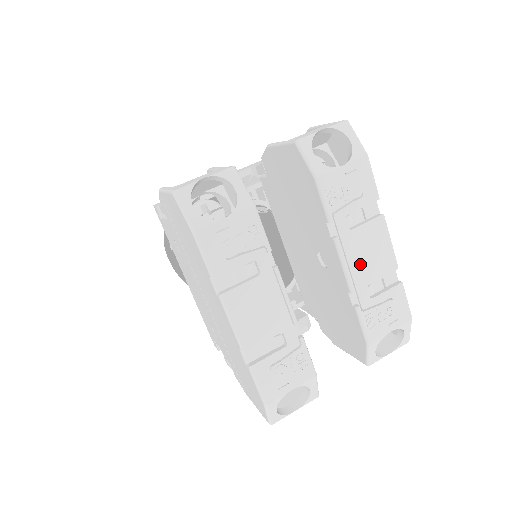
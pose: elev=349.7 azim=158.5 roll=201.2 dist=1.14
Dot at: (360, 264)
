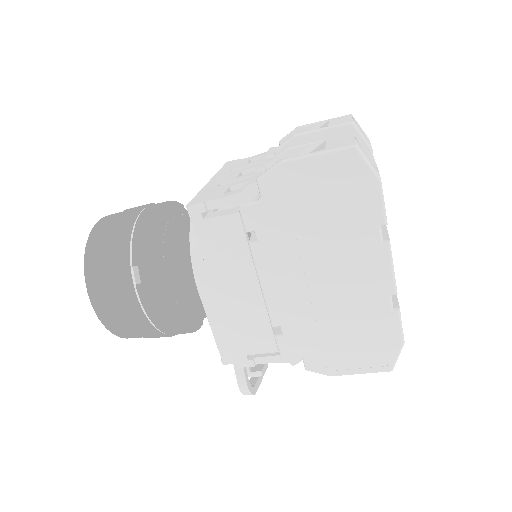
Dot at: occluded
